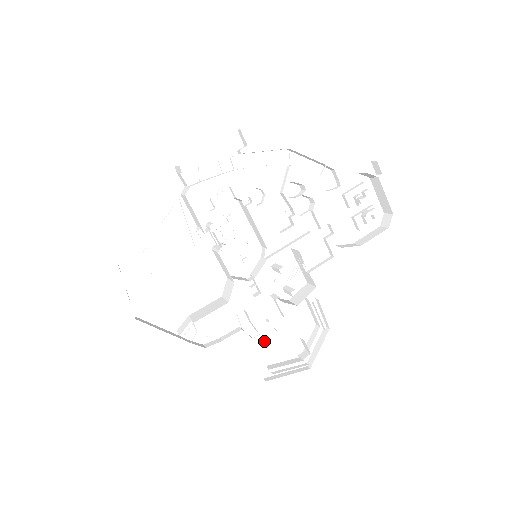
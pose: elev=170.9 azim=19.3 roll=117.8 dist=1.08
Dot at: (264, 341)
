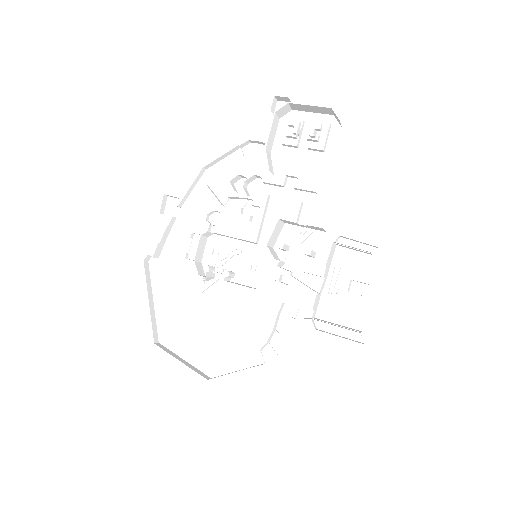
Dot at: (339, 311)
